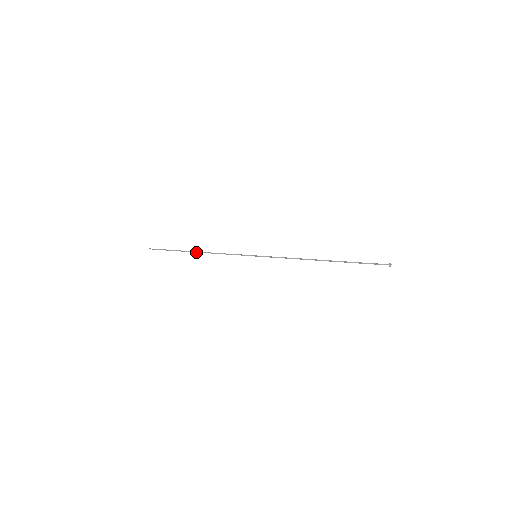
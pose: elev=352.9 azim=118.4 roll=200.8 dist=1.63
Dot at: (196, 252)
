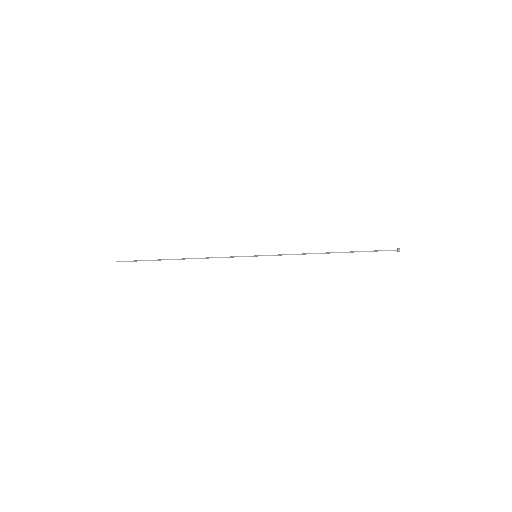
Dot at: (181, 259)
